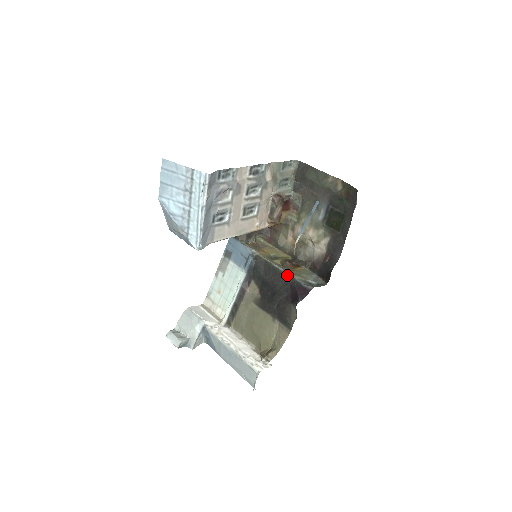
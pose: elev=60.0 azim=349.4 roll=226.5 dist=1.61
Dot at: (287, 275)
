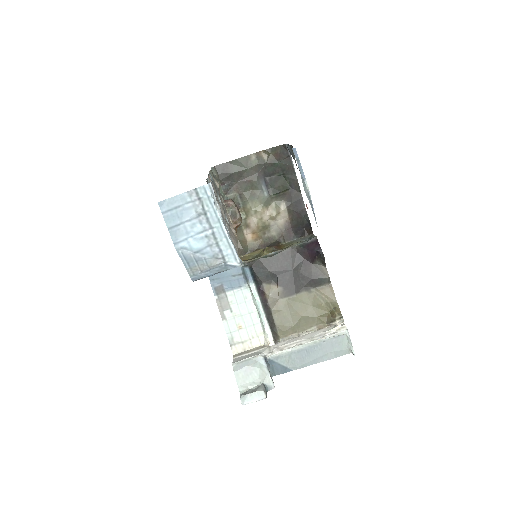
Dot at: (288, 249)
